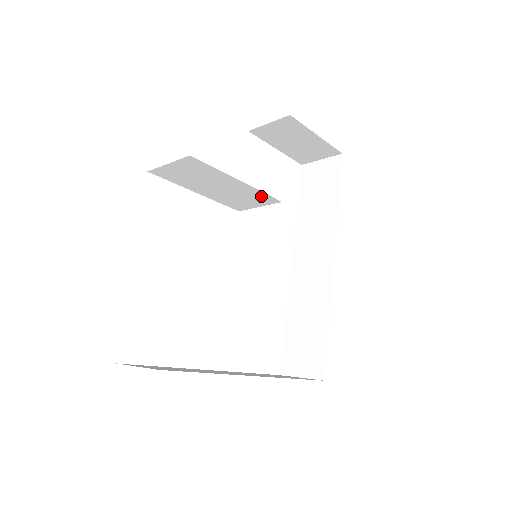
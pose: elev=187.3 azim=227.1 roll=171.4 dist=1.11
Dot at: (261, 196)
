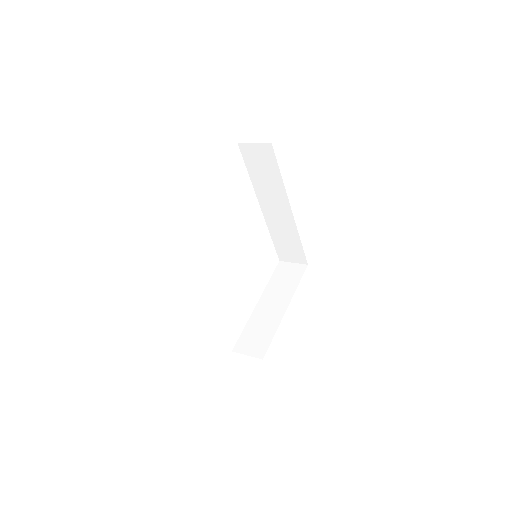
Dot at: occluded
